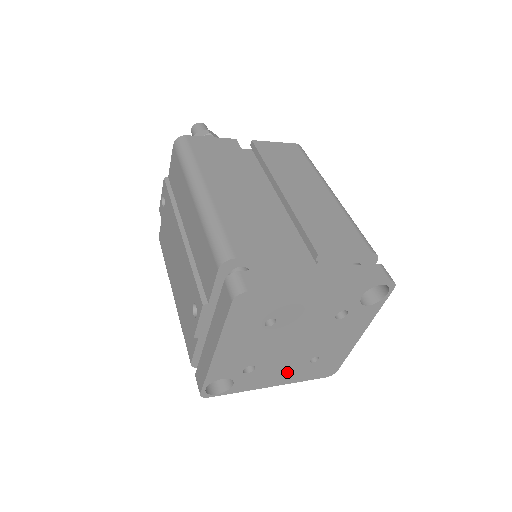
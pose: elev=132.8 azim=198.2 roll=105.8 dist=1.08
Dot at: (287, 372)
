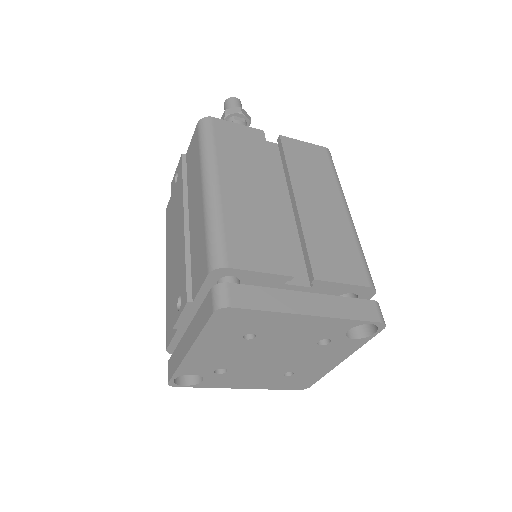
Dot at: (259, 379)
